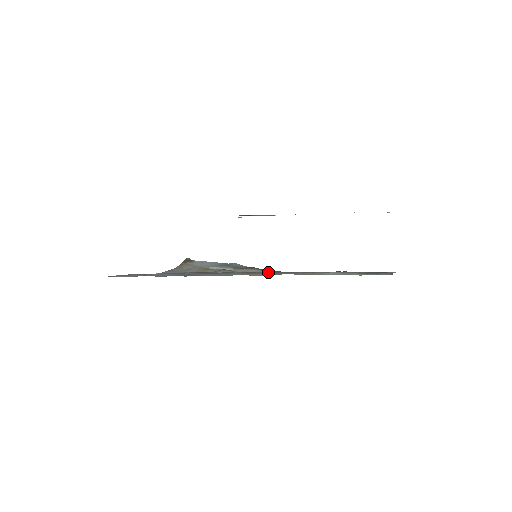
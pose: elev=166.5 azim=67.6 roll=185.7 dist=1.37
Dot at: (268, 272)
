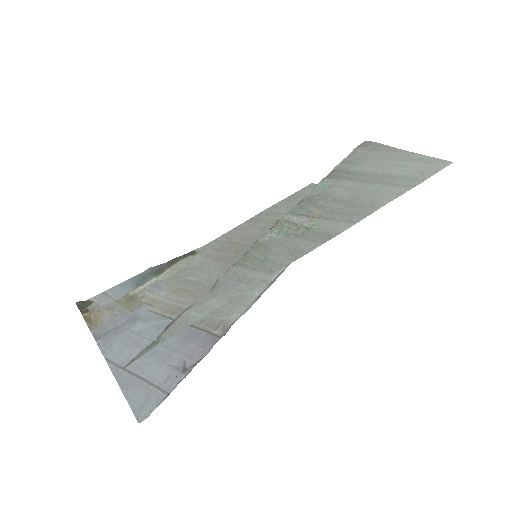
Dot at: (223, 257)
